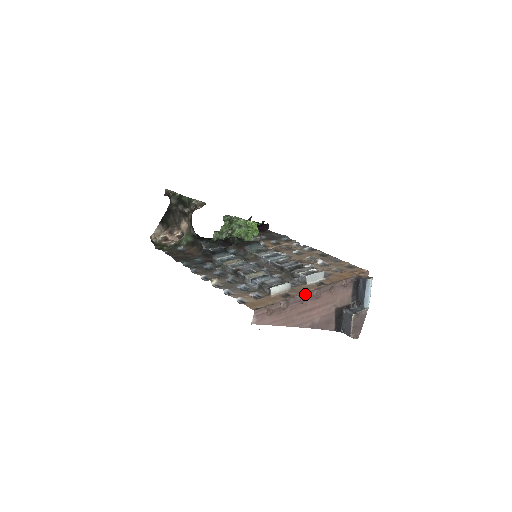
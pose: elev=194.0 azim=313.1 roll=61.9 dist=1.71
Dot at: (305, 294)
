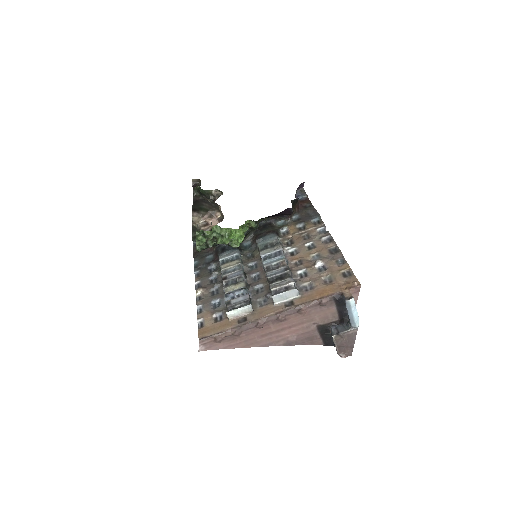
Dot at: (263, 319)
